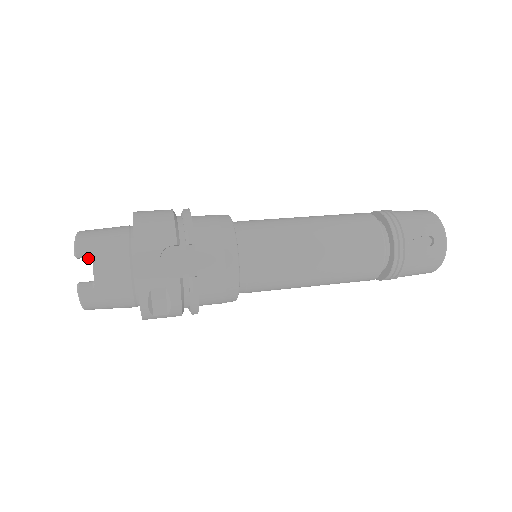
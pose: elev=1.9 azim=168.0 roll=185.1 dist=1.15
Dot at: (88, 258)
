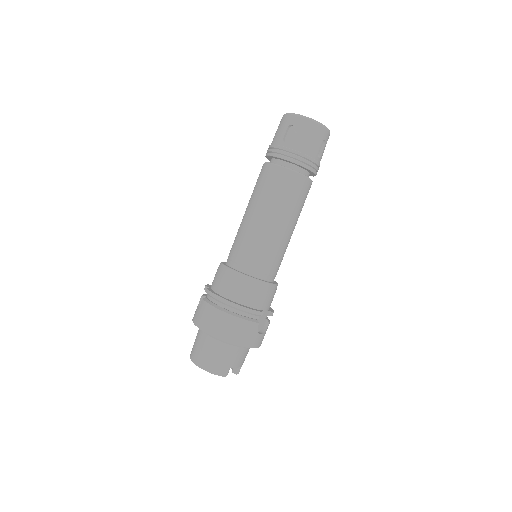
Dot at: occluded
